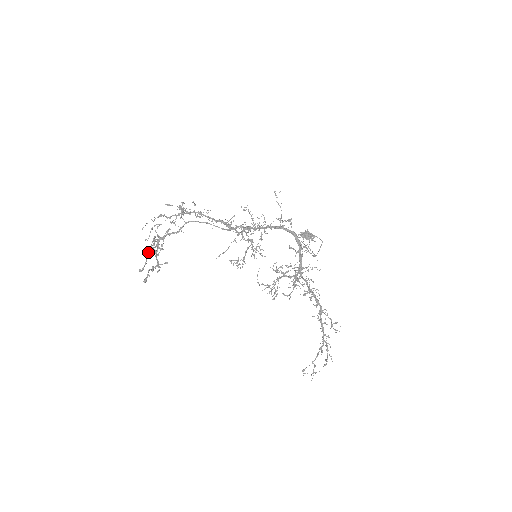
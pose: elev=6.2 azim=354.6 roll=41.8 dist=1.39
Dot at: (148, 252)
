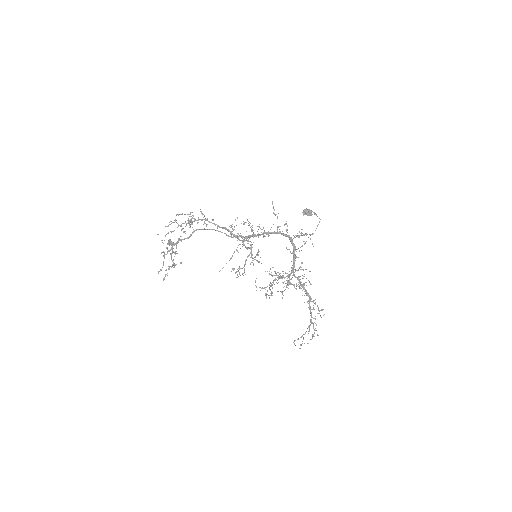
Dot at: (164, 255)
